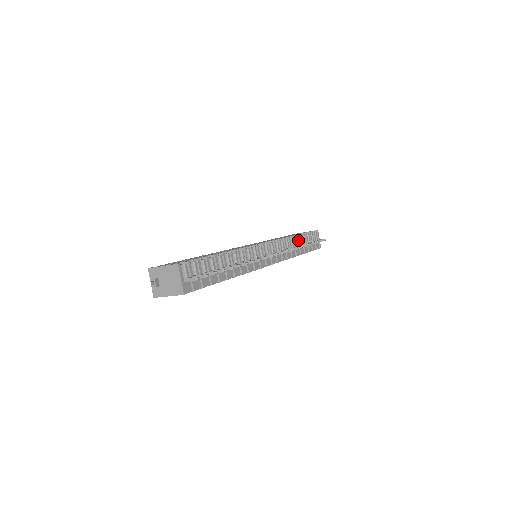
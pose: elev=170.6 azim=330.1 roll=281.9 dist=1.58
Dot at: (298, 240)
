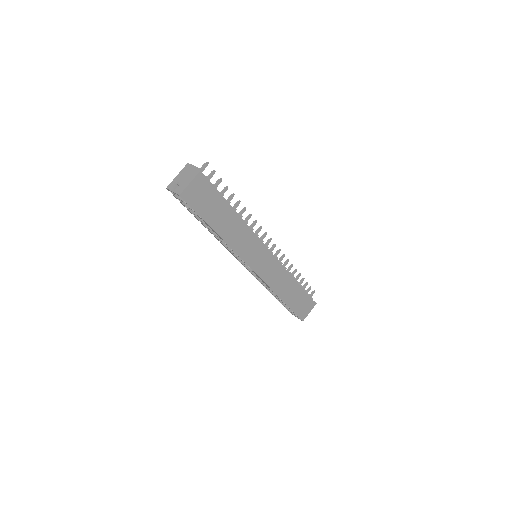
Dot at: occluded
